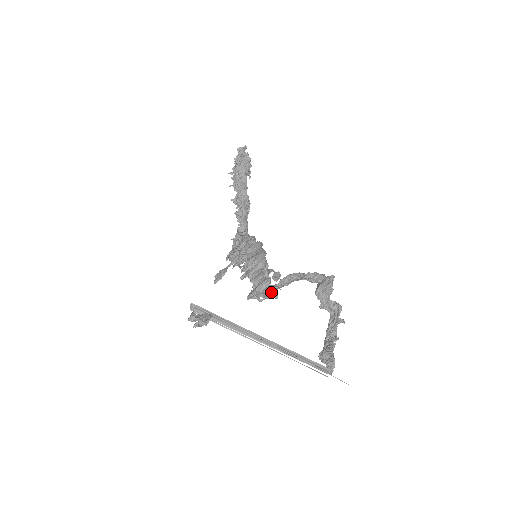
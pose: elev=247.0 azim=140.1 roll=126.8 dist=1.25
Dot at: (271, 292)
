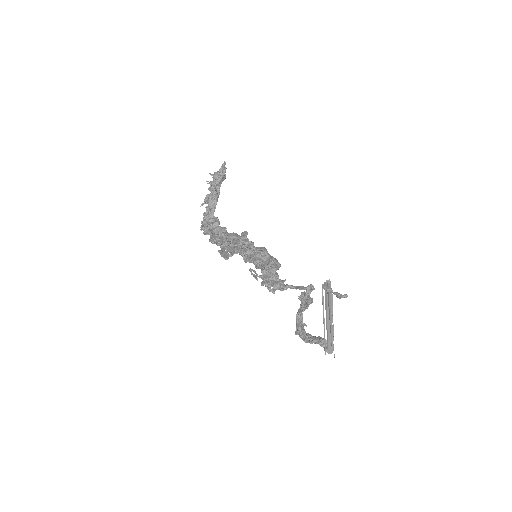
Dot at: (283, 289)
